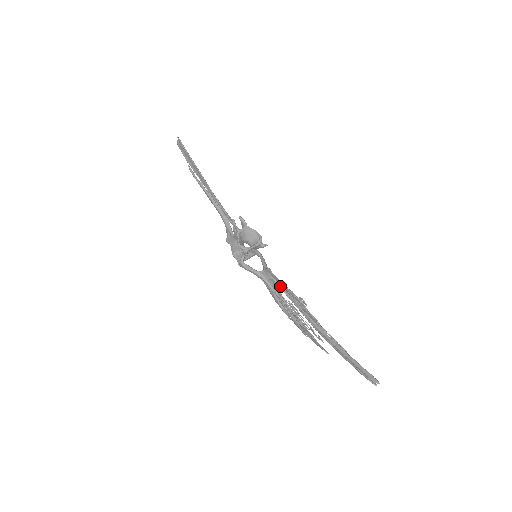
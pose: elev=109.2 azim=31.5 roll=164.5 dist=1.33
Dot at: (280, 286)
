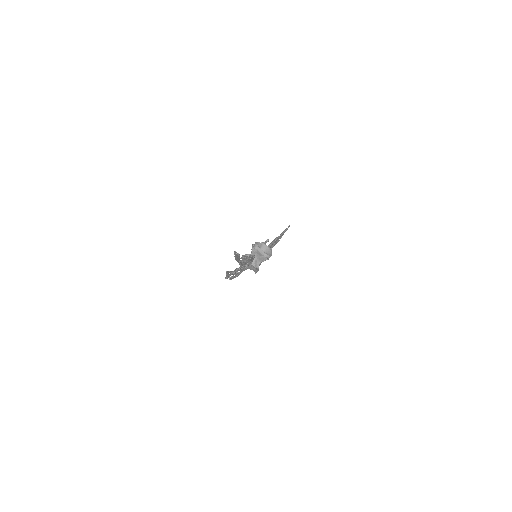
Dot at: occluded
